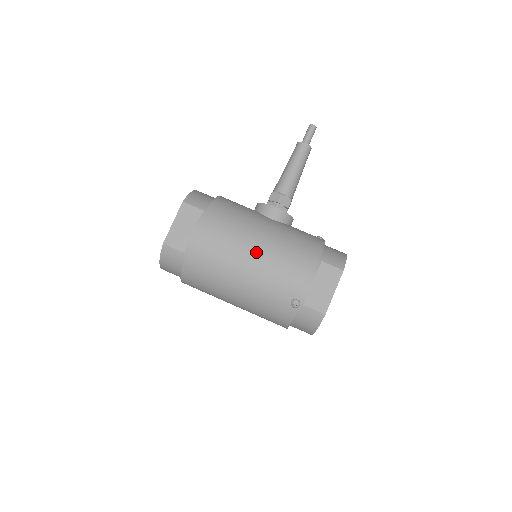
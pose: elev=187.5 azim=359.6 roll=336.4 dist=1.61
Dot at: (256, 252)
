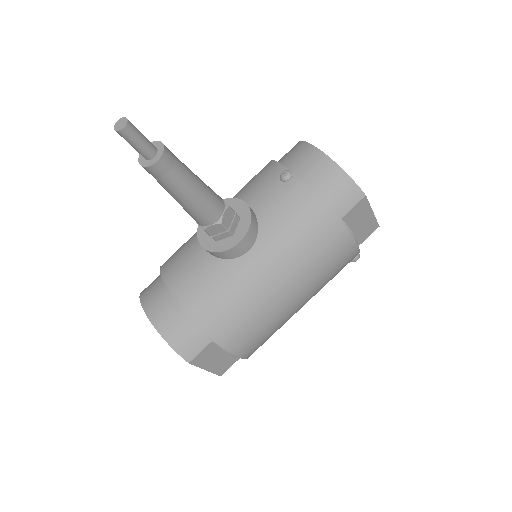
Dot at: (296, 297)
